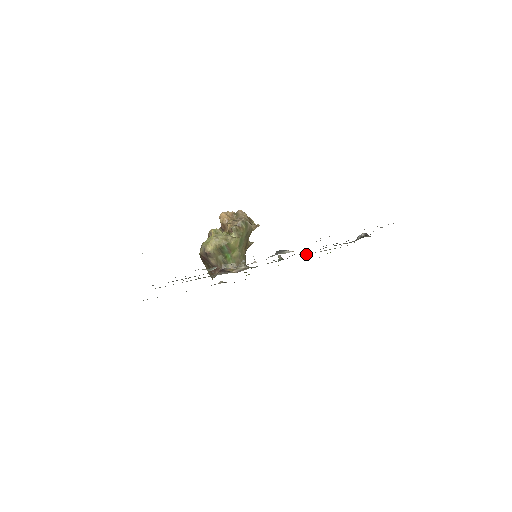
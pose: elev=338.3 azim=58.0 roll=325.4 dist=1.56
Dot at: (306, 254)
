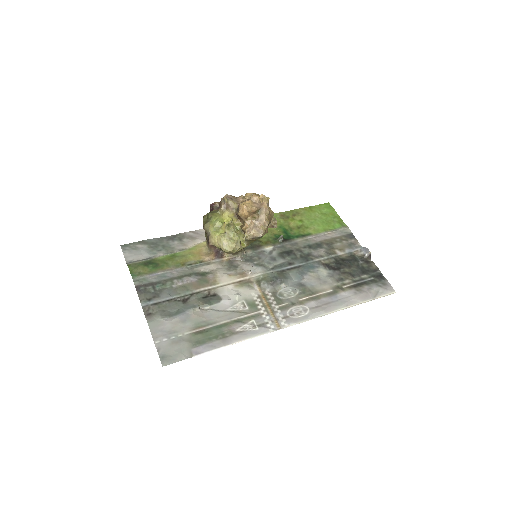
Dot at: (308, 238)
